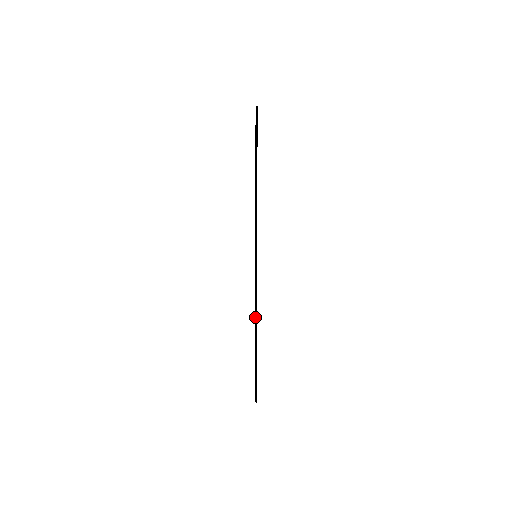
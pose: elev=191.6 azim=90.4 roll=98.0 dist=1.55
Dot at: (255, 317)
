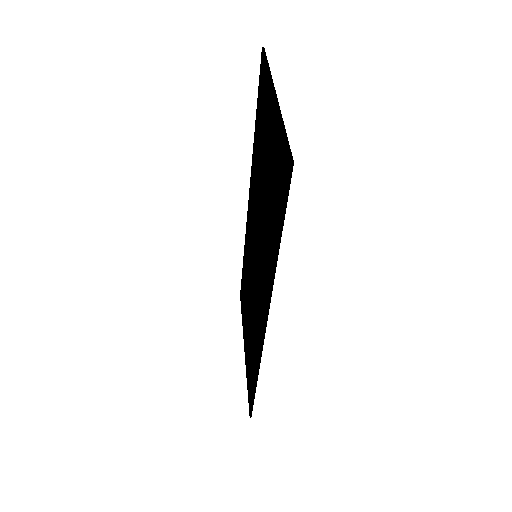
Dot at: (254, 358)
